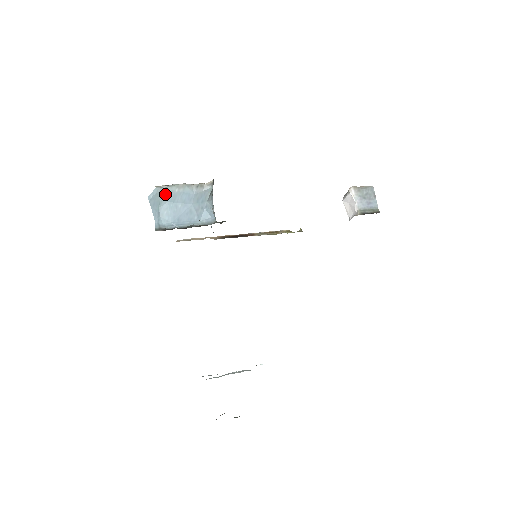
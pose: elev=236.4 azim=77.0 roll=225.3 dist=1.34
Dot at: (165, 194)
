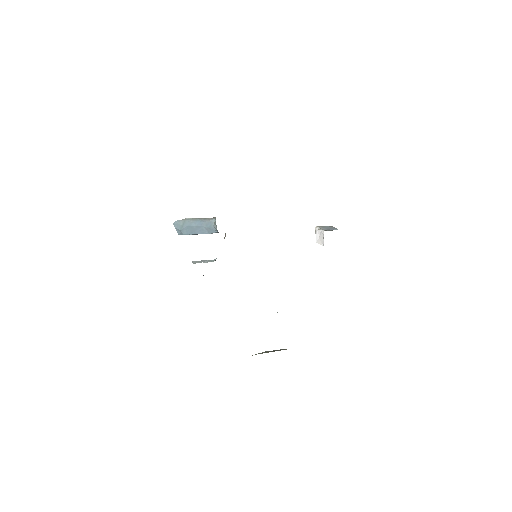
Dot at: (184, 223)
